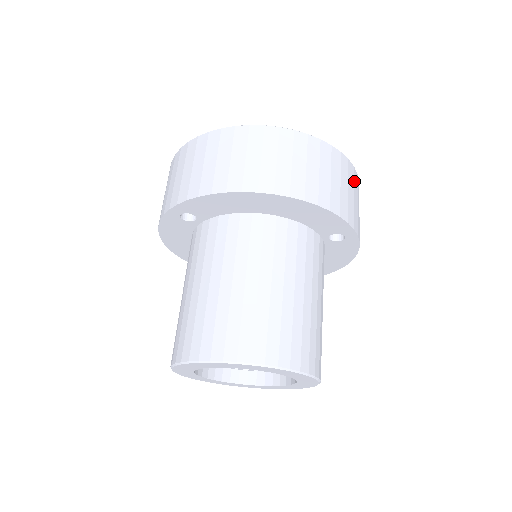
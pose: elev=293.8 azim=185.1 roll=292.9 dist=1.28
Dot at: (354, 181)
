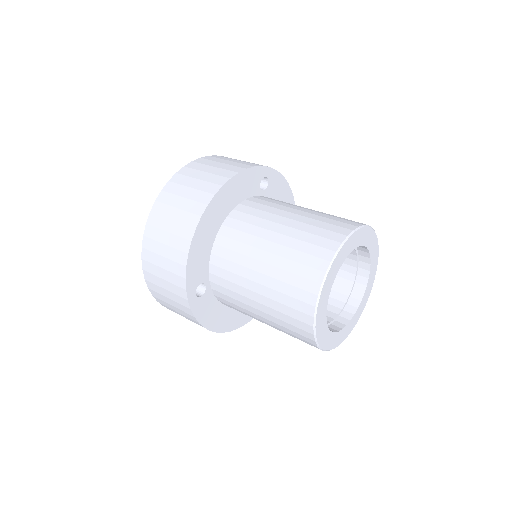
Dot at: occluded
